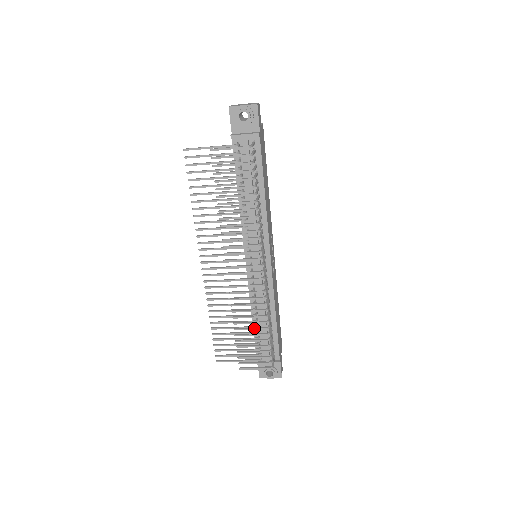
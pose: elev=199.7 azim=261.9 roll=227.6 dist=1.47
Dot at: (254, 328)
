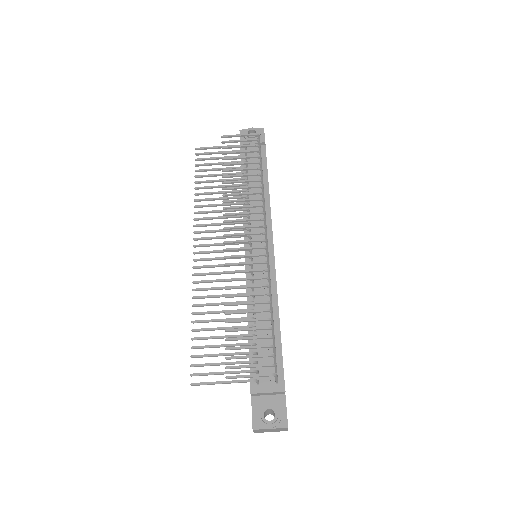
Dot at: (252, 310)
